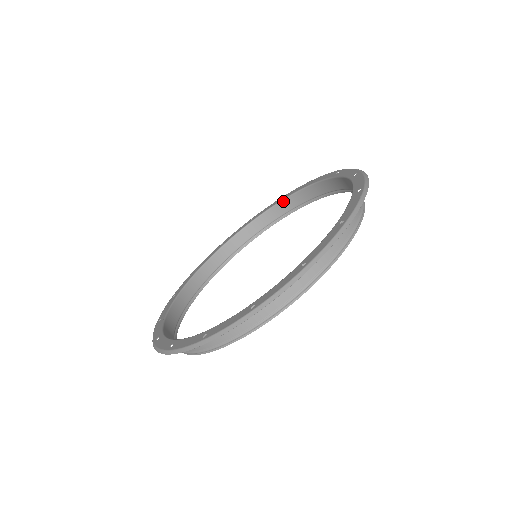
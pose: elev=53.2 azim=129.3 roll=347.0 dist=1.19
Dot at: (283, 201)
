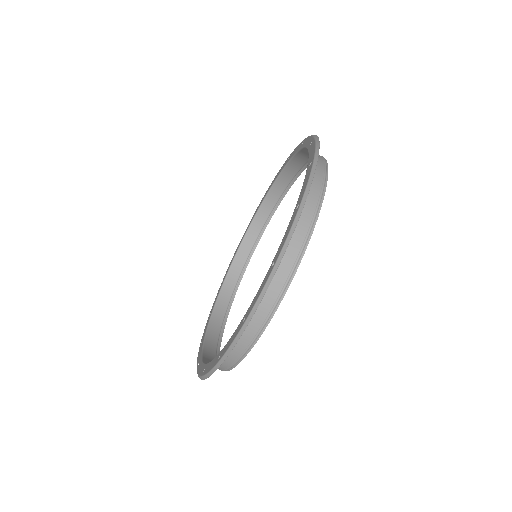
Dot at: (301, 150)
